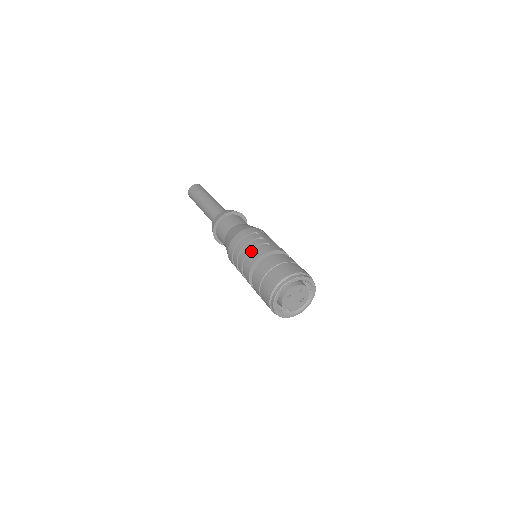
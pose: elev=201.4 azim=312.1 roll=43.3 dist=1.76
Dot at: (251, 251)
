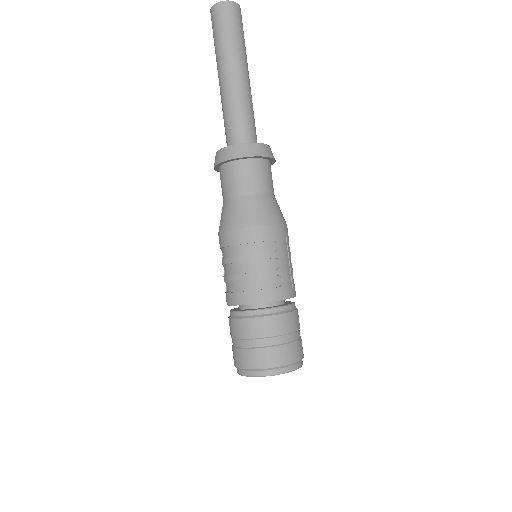
Dot at: (252, 279)
